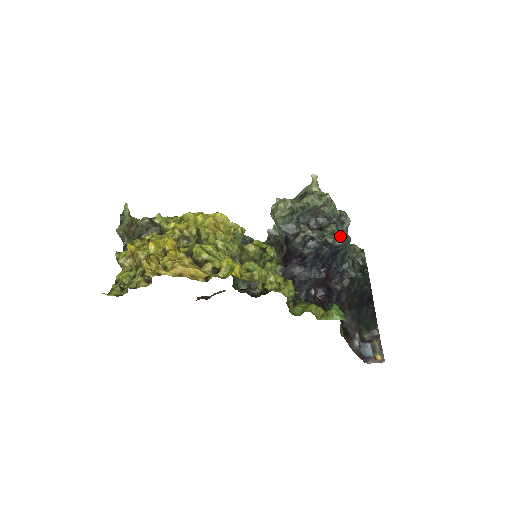
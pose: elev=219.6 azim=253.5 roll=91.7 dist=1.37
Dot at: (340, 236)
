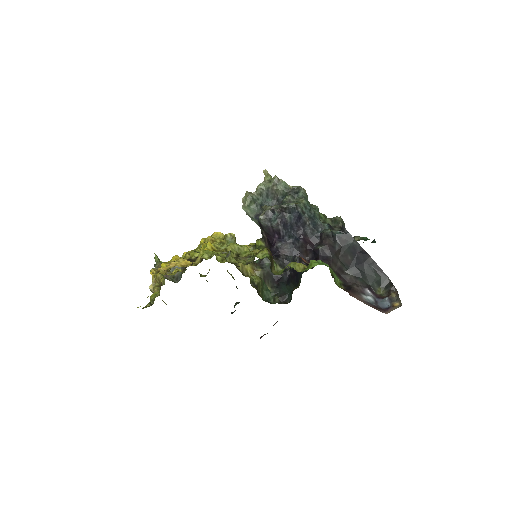
Dot at: (297, 202)
